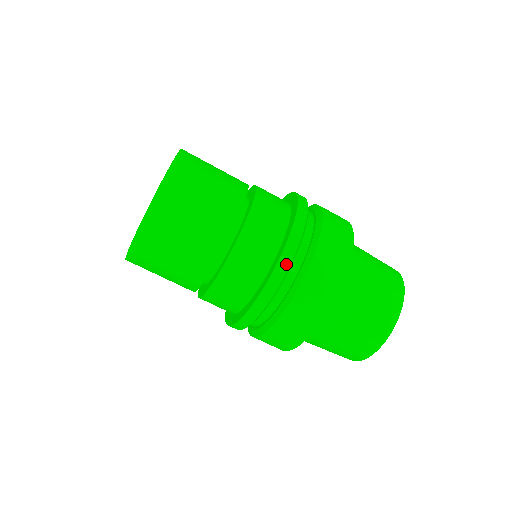
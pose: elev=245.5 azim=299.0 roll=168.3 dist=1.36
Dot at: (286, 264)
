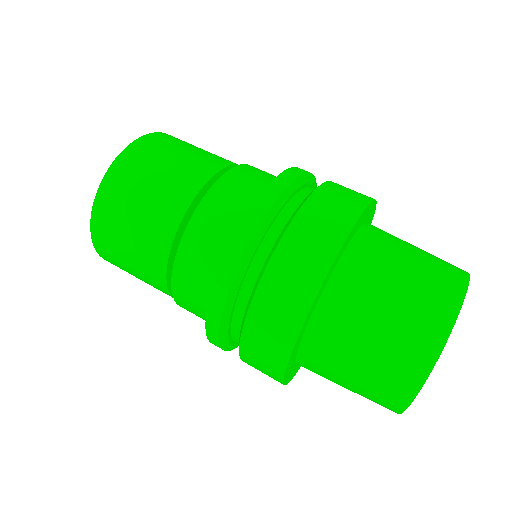
Dot at: occluded
